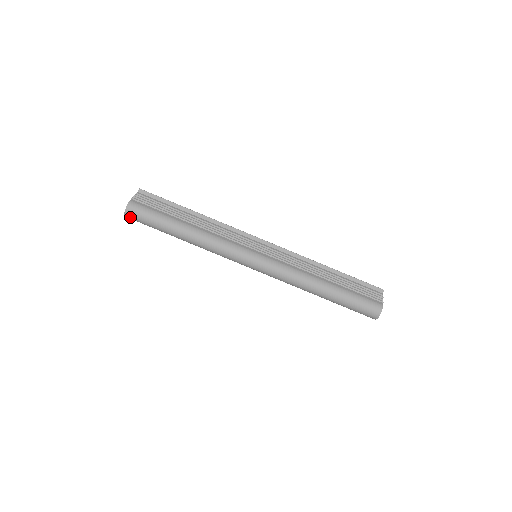
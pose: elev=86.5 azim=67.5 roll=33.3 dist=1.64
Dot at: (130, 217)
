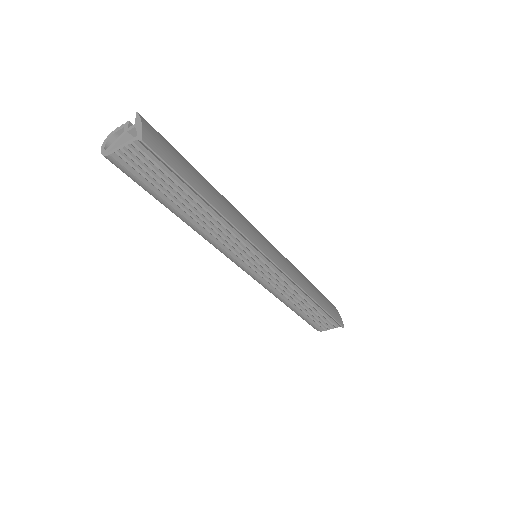
Dot at: occluded
